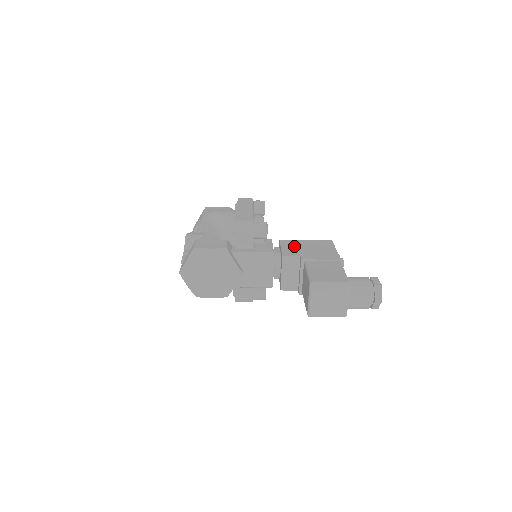
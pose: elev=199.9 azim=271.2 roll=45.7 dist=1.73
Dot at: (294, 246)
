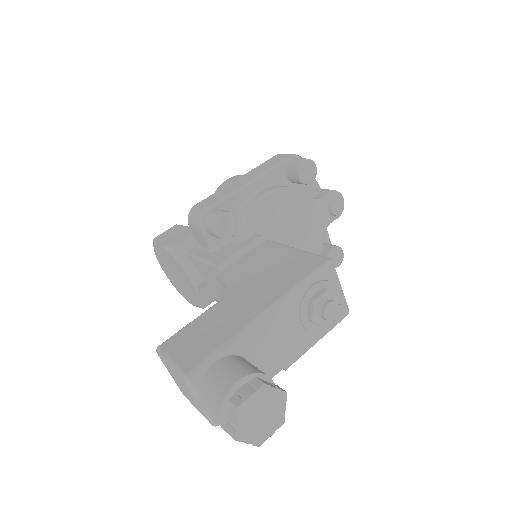
Dot at: (258, 259)
